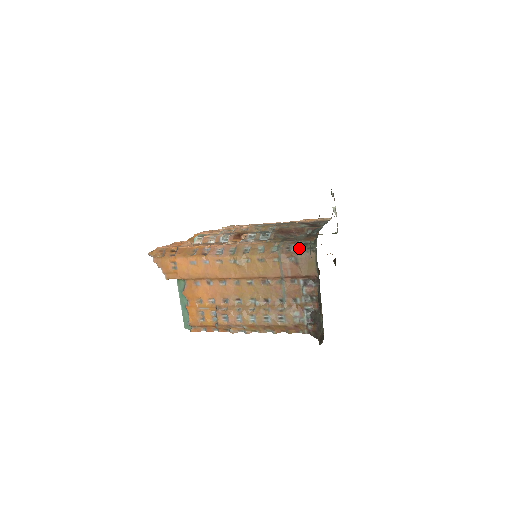
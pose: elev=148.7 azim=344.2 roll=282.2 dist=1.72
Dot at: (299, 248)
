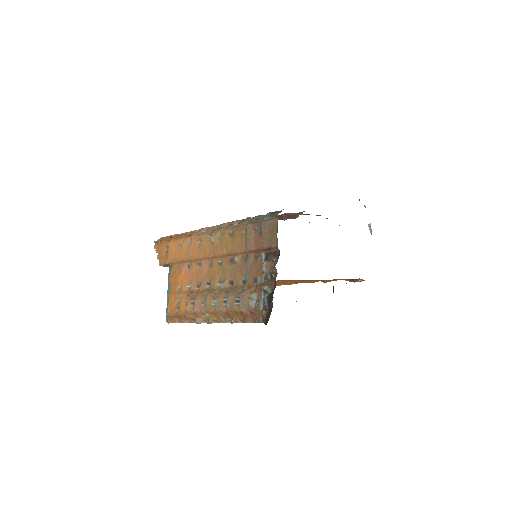
Dot at: (266, 216)
